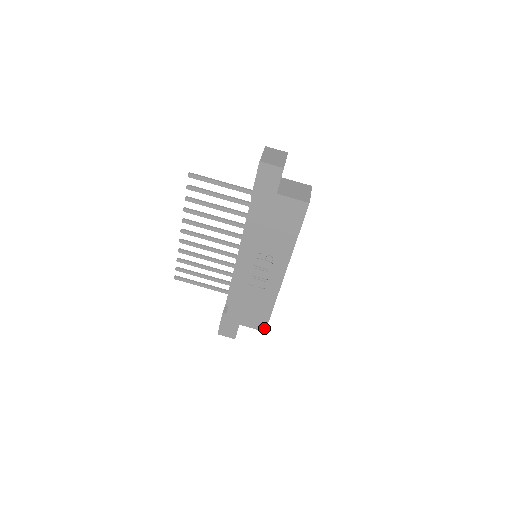
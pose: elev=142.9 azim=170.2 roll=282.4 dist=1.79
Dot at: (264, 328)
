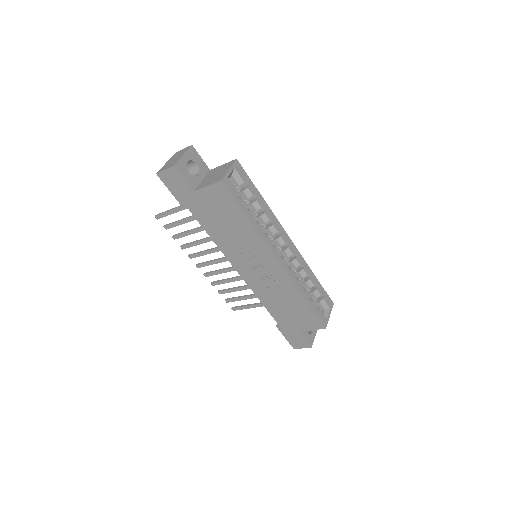
Dot at: (321, 325)
